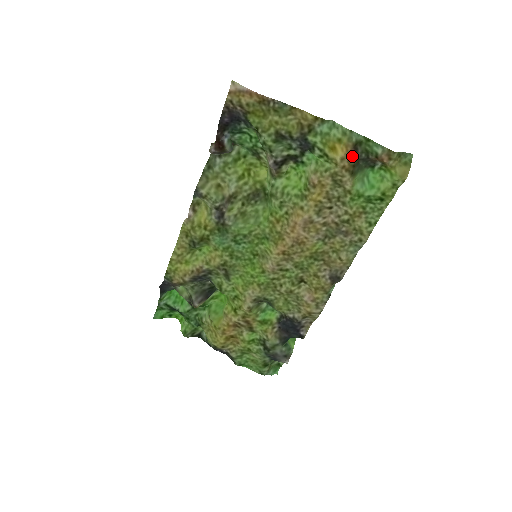
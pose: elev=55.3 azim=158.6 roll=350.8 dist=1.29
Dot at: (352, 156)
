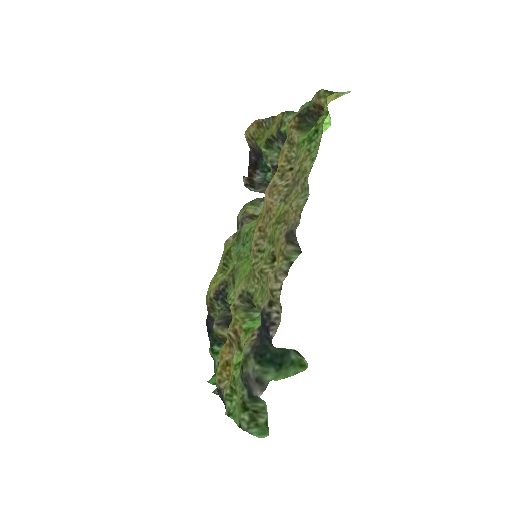
Dot at: (297, 116)
